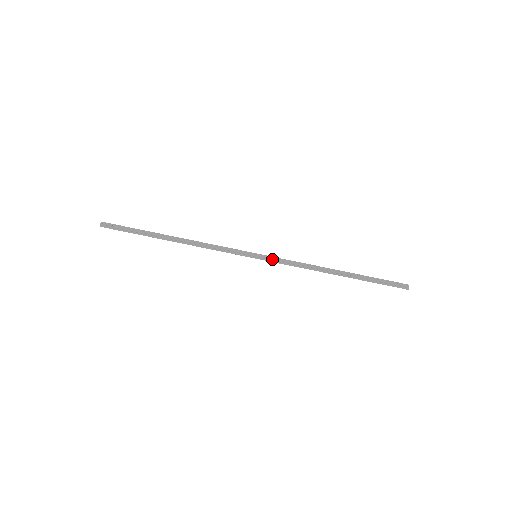
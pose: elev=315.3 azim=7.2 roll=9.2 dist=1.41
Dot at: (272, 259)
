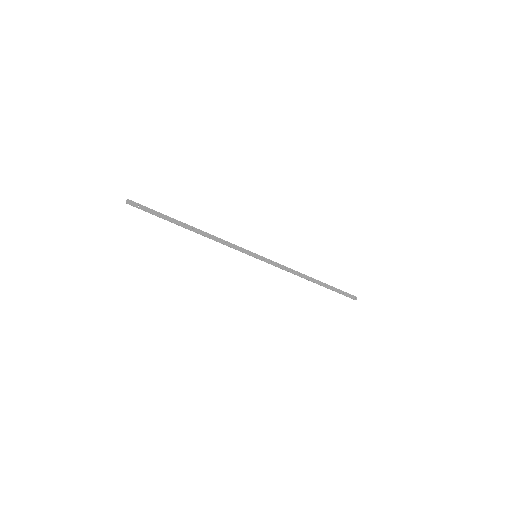
Dot at: (268, 262)
